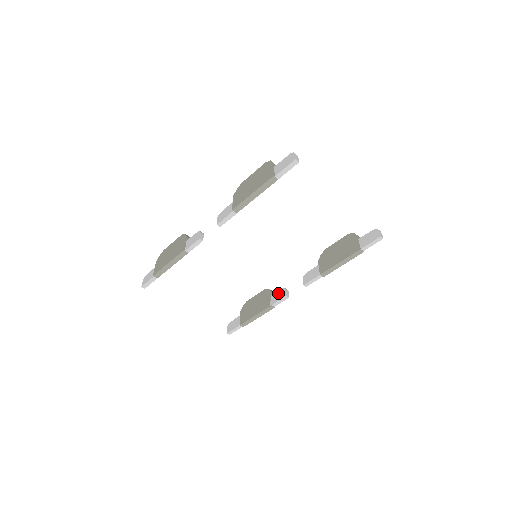
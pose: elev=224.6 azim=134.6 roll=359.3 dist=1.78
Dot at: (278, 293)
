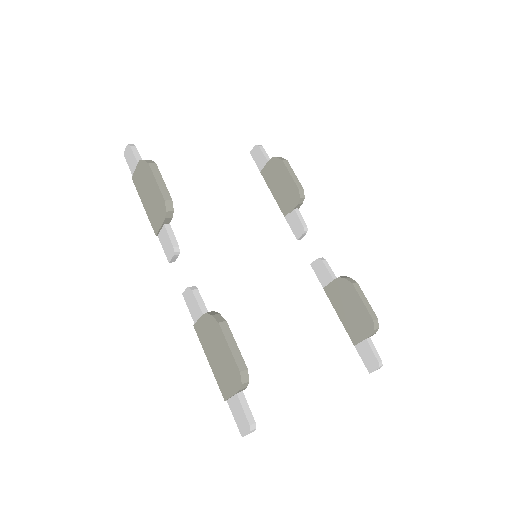
Dot at: (297, 222)
